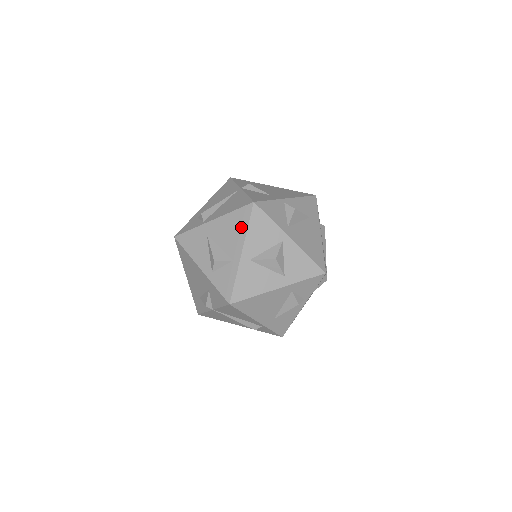
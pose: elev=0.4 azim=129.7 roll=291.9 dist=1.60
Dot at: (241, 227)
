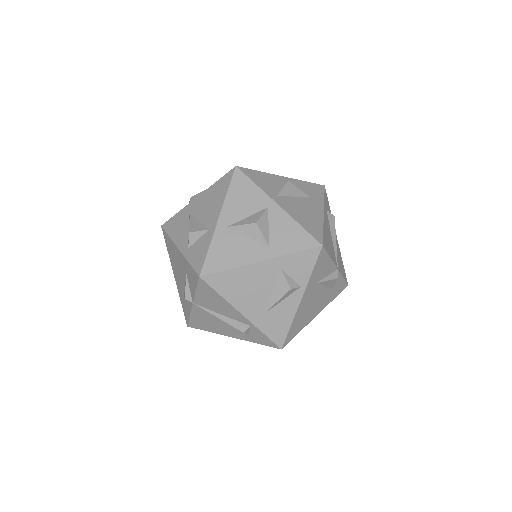
Dot at: (221, 194)
